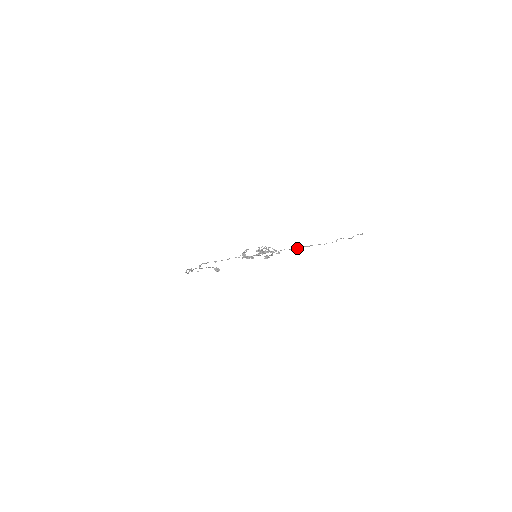
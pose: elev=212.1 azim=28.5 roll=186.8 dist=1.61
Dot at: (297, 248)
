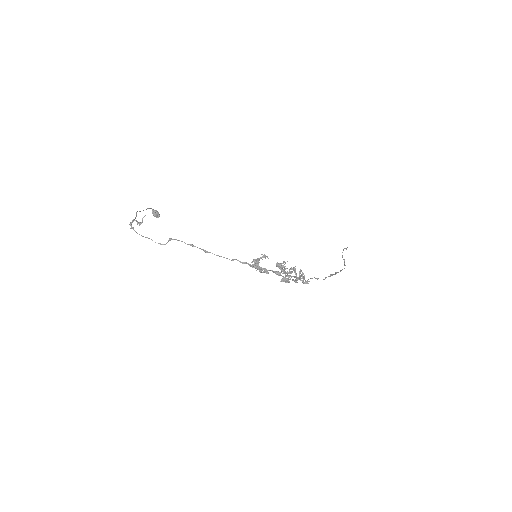
Dot at: occluded
